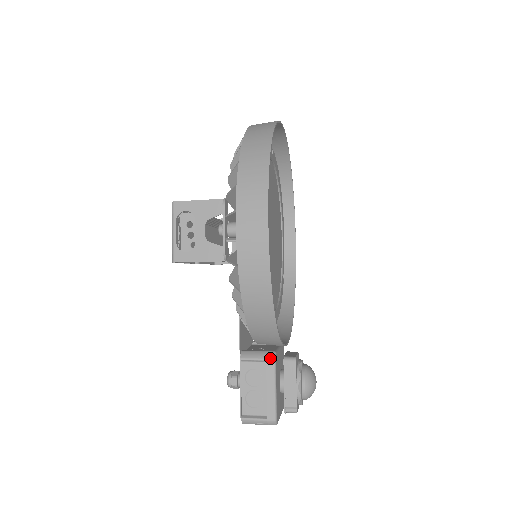
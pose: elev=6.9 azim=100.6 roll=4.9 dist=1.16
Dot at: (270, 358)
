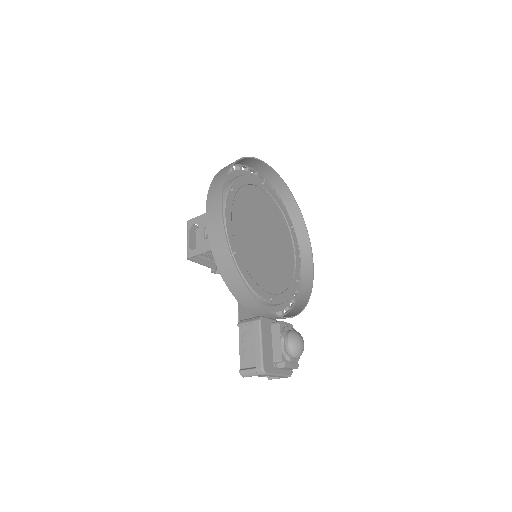
Dot at: (256, 320)
